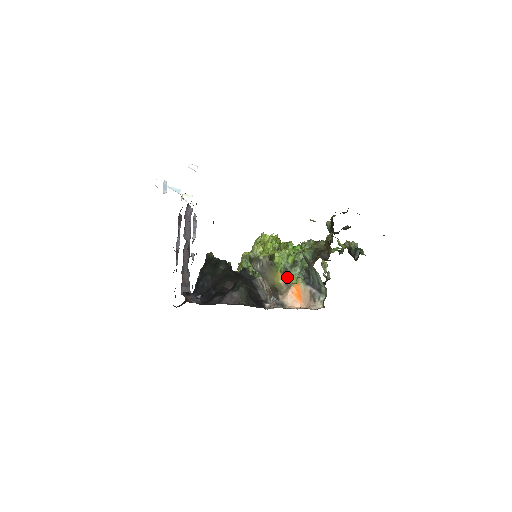
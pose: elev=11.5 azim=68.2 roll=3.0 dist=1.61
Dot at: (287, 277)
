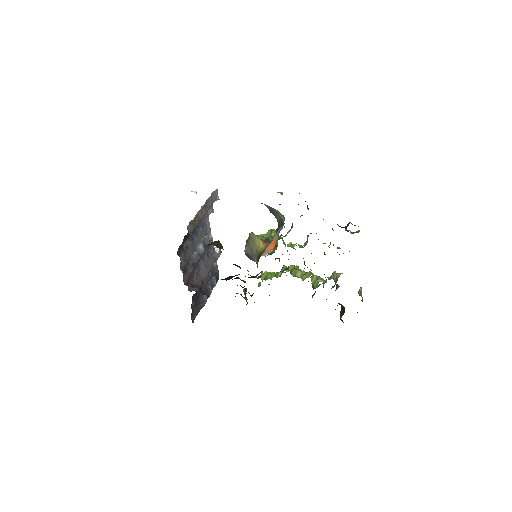
Dot at: (268, 243)
